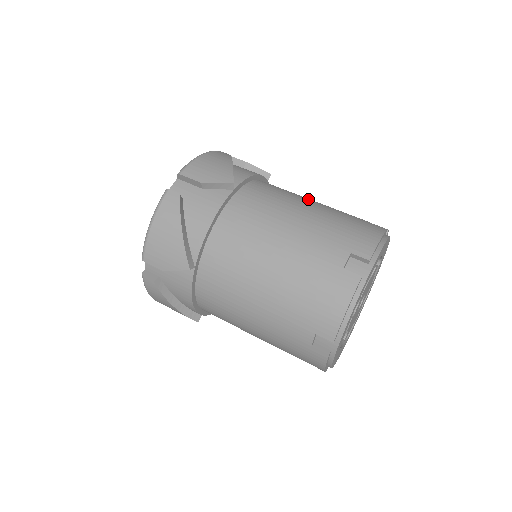
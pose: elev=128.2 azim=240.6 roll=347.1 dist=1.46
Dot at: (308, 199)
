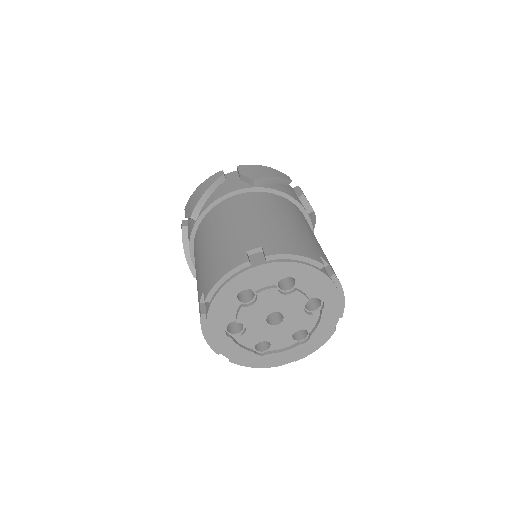
Dot at: occluded
